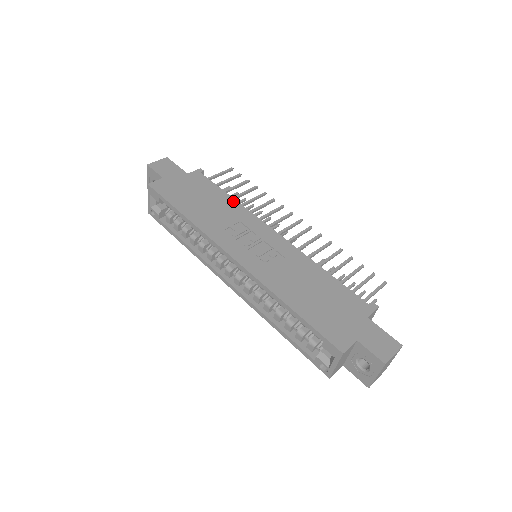
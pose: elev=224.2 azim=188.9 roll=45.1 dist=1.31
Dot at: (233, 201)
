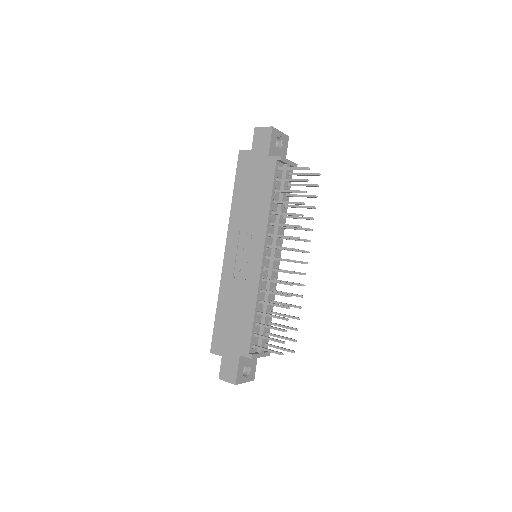
Dot at: (267, 208)
